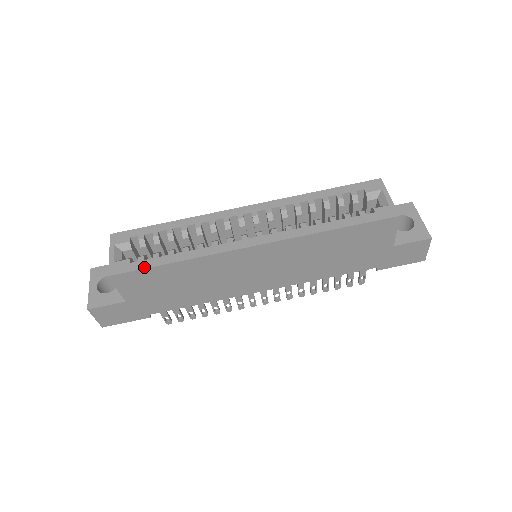
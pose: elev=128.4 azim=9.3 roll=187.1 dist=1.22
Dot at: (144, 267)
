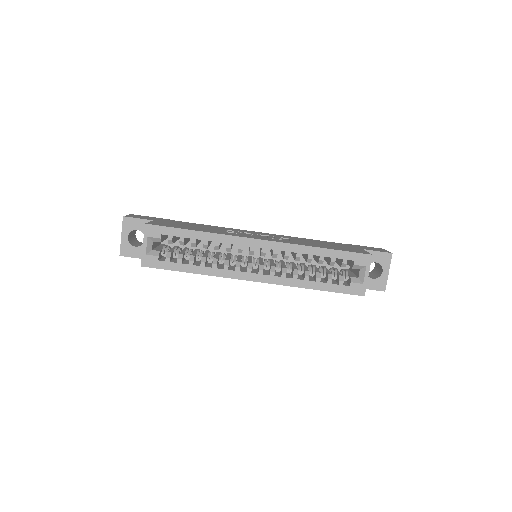
Dot at: (169, 269)
